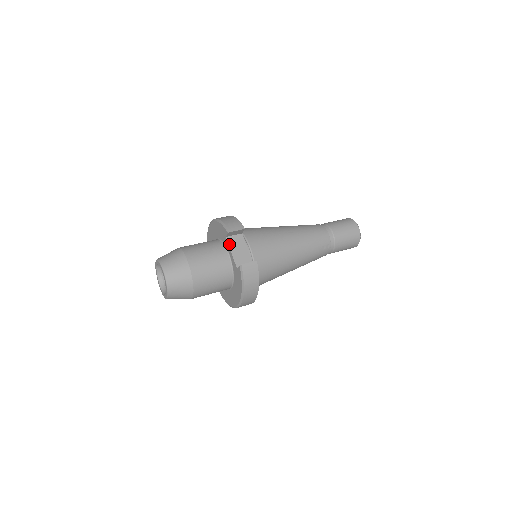
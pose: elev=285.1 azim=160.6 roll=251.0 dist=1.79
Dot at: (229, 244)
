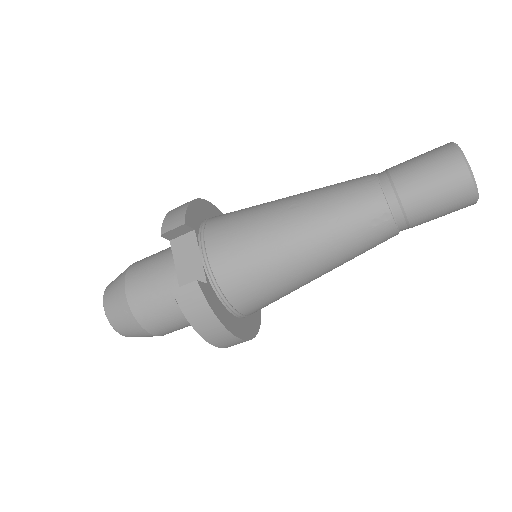
Dot at: (173, 252)
